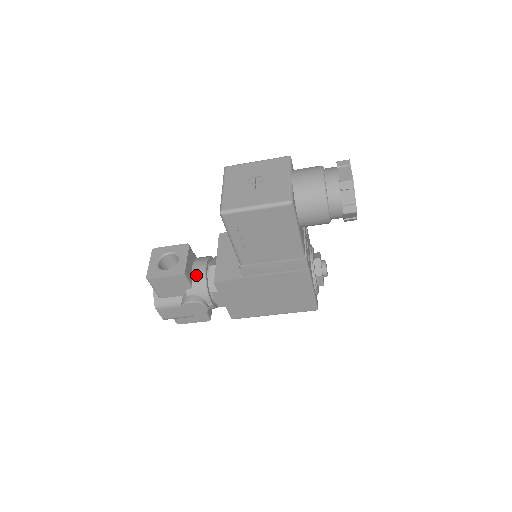
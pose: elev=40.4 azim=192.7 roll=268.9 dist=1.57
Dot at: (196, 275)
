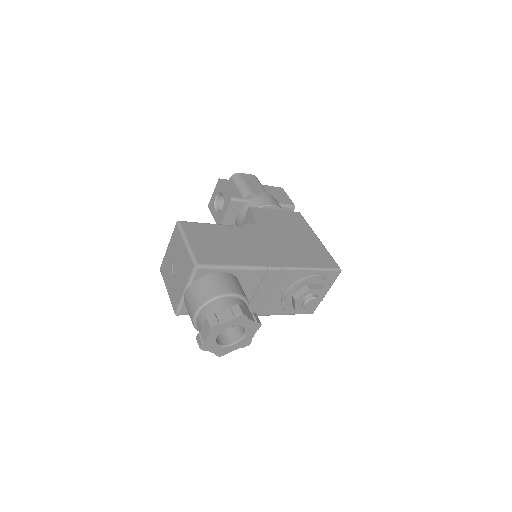
Dot at: (236, 224)
